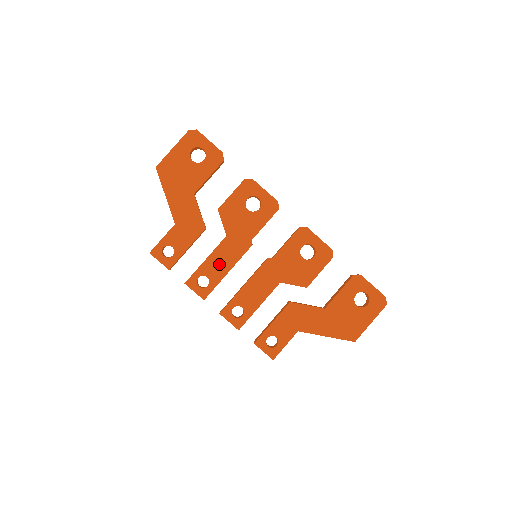
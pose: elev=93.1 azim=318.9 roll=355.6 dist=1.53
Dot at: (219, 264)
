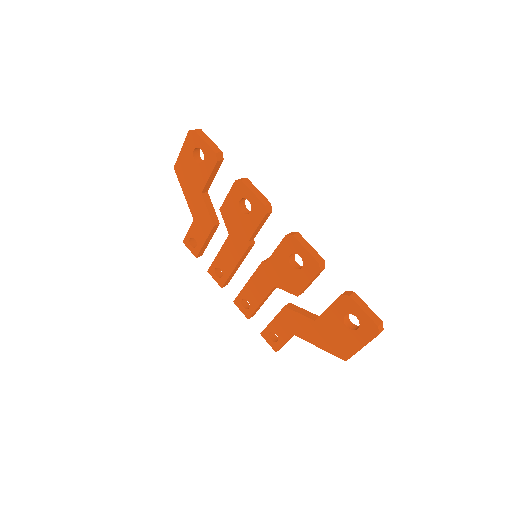
Dot at: (227, 260)
